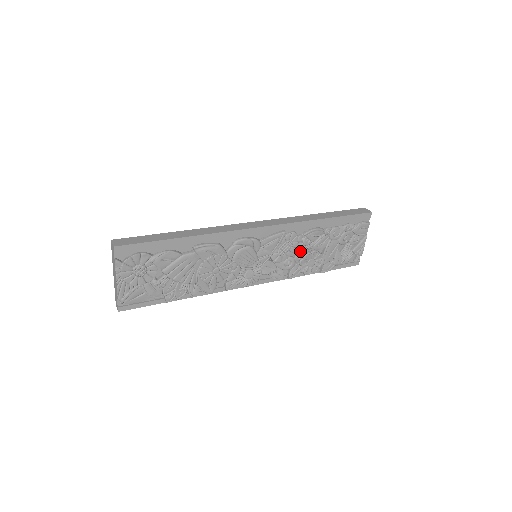
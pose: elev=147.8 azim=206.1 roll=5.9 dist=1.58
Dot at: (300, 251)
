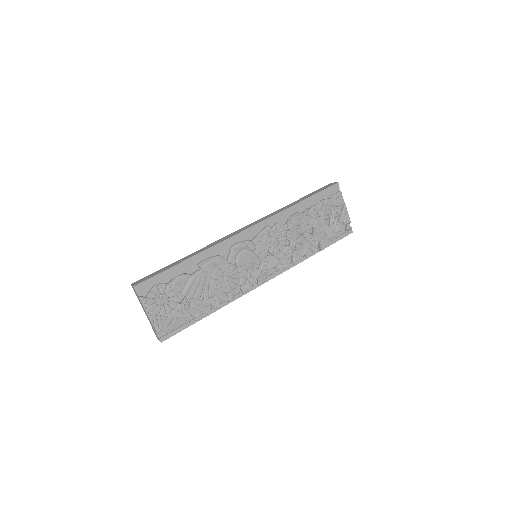
Dot at: (292, 238)
